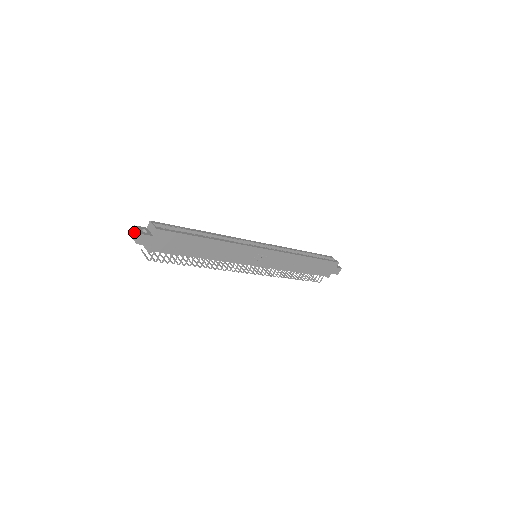
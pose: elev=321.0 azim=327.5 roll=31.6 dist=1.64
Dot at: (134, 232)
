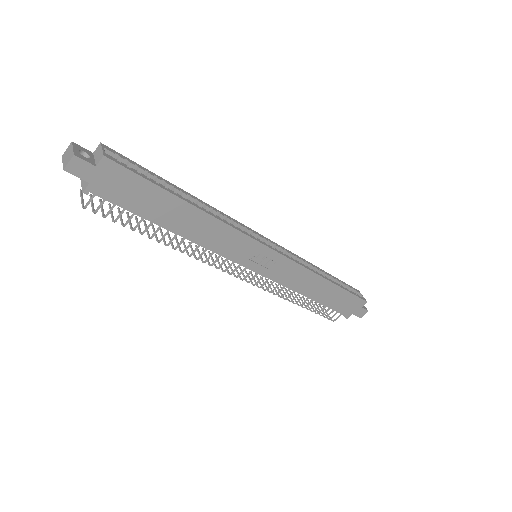
Dot at: (67, 151)
